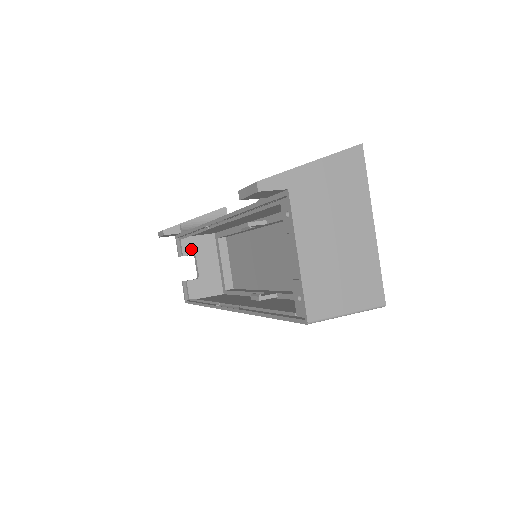
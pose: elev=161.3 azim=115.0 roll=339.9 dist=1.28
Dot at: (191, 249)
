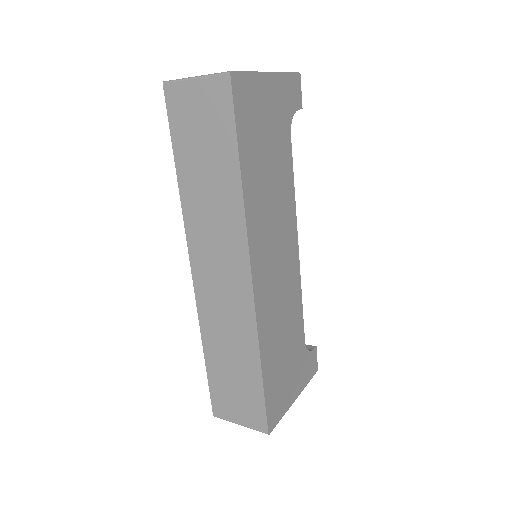
Dot at: occluded
